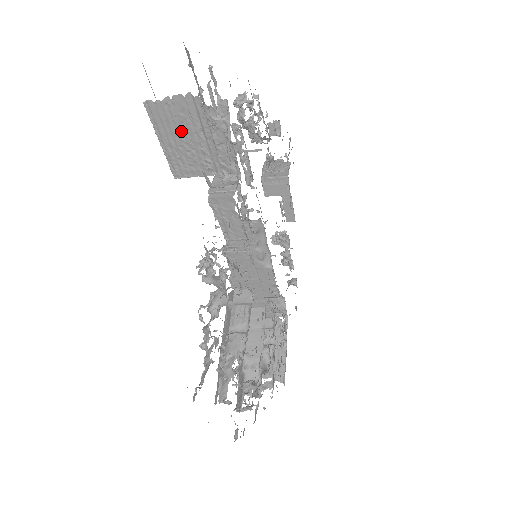
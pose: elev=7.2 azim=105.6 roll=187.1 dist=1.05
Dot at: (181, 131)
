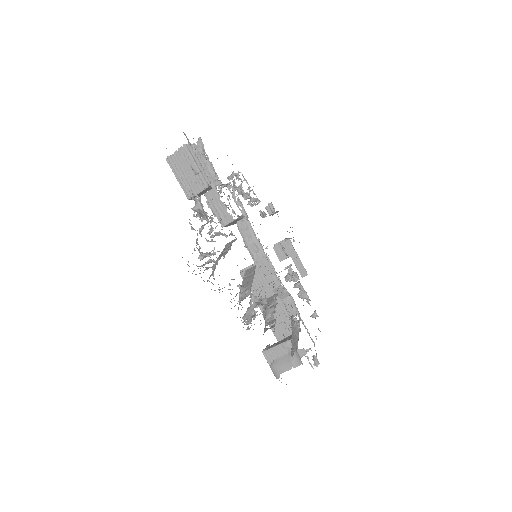
Dot at: (185, 167)
